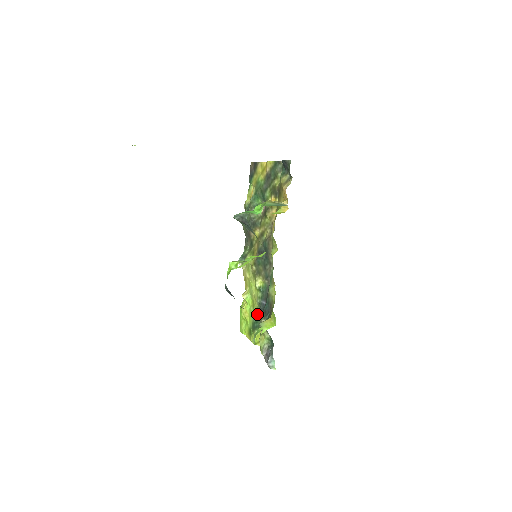
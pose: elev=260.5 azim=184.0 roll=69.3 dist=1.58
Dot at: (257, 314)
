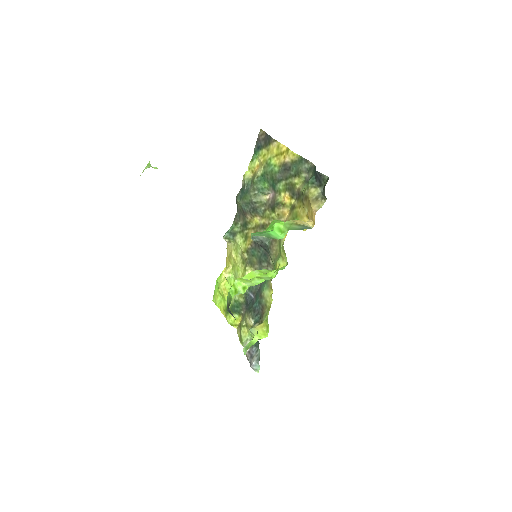
Dot at: (240, 300)
